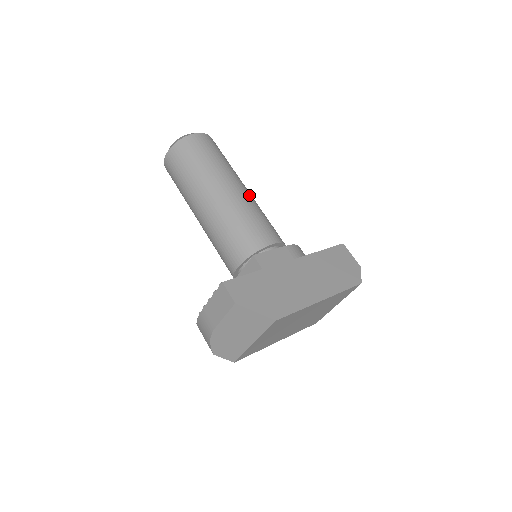
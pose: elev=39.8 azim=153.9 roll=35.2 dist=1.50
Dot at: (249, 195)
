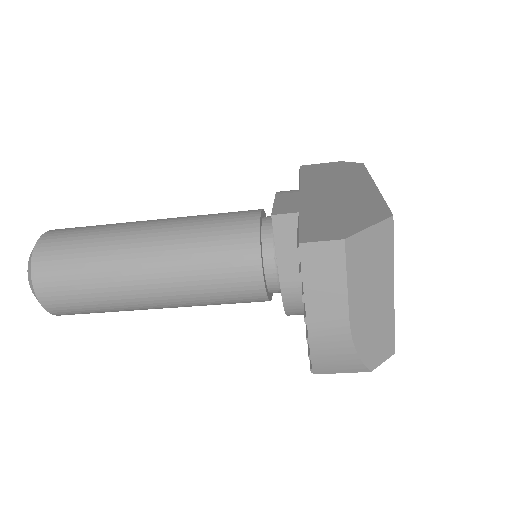
Dot at: occluded
